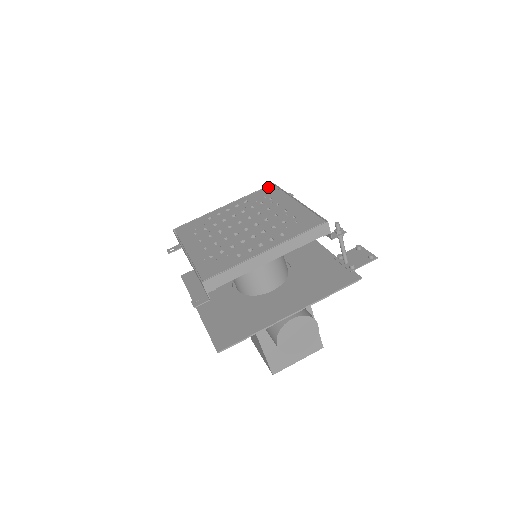
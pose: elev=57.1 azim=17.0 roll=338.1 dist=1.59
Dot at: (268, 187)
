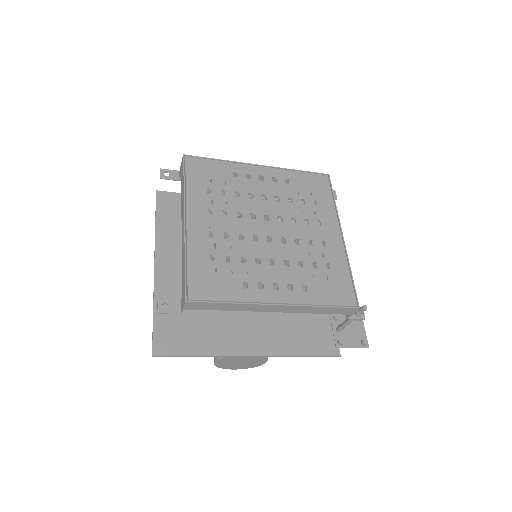
Dot at: (321, 177)
